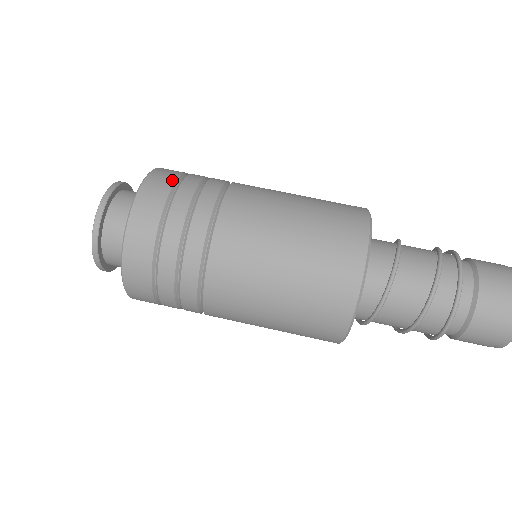
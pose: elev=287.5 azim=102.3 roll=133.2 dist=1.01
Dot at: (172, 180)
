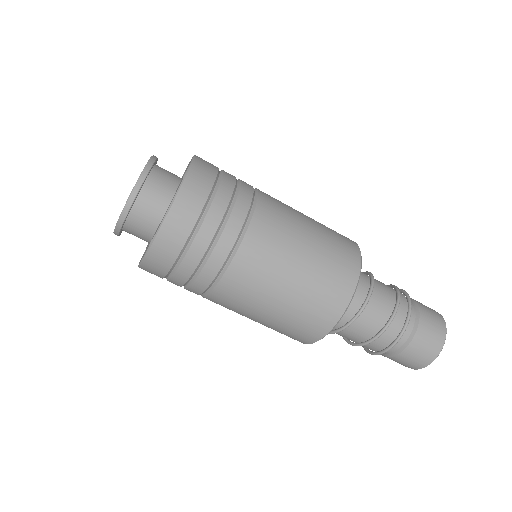
Dot at: (211, 182)
